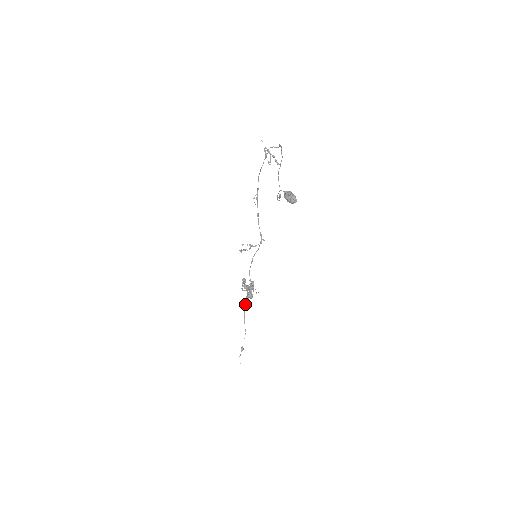
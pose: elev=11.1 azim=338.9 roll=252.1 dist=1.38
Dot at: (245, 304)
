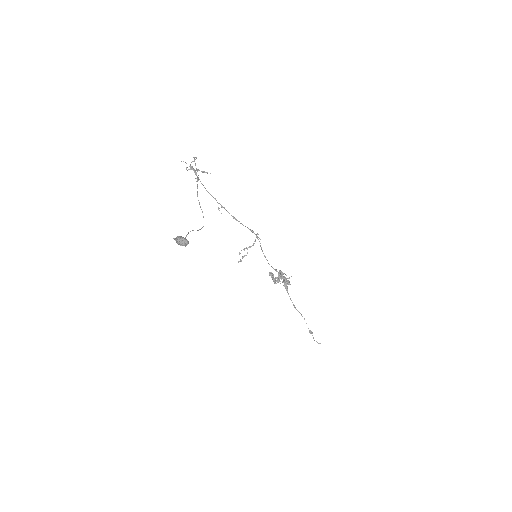
Dot at: occluded
